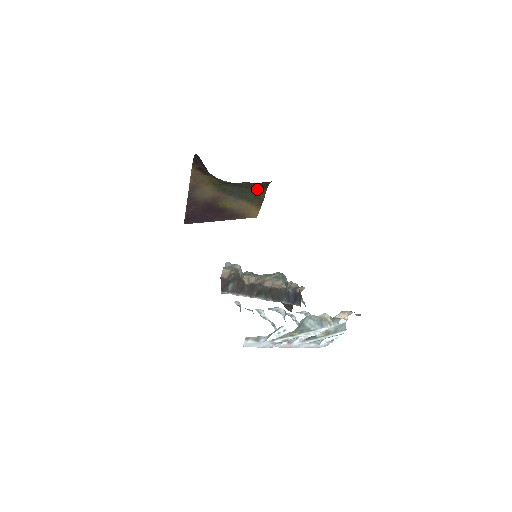
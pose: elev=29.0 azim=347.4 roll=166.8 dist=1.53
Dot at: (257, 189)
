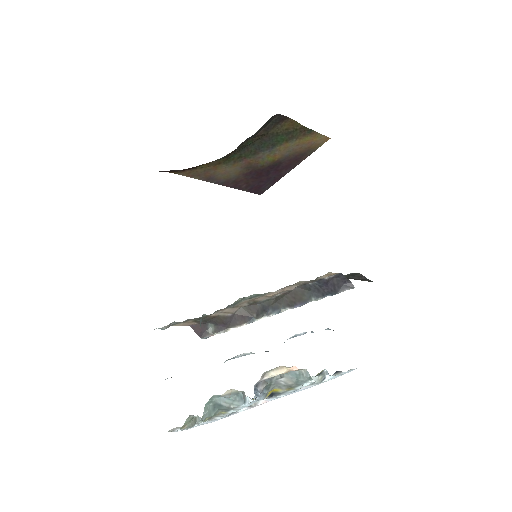
Dot at: (276, 128)
